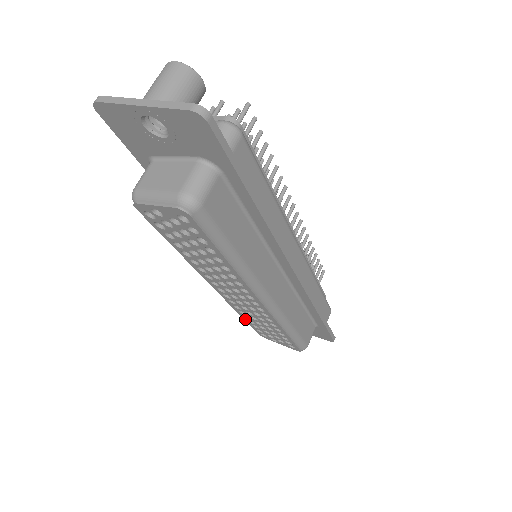
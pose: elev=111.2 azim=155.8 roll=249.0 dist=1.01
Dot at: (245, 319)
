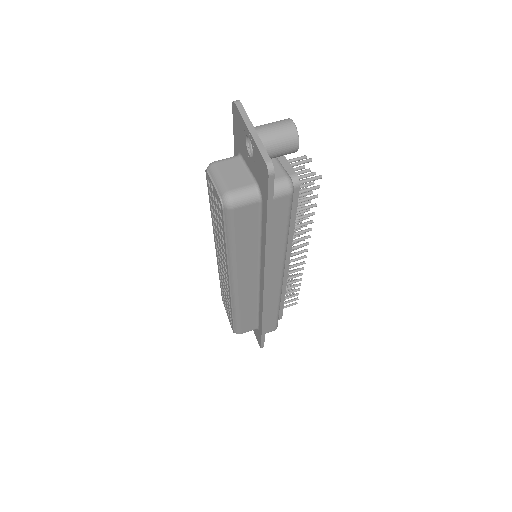
Dot at: (220, 282)
